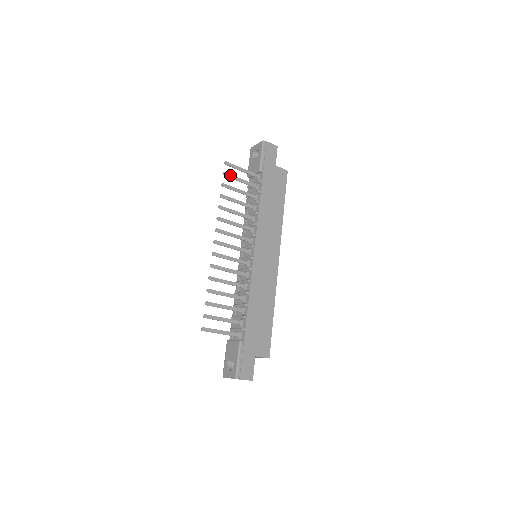
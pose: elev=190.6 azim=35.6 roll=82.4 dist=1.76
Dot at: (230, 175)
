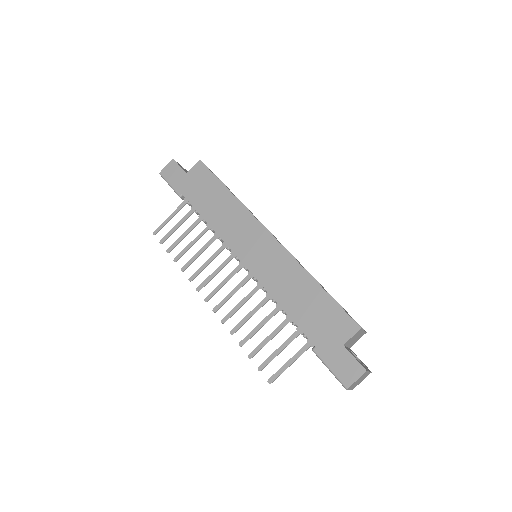
Dot at: (166, 236)
